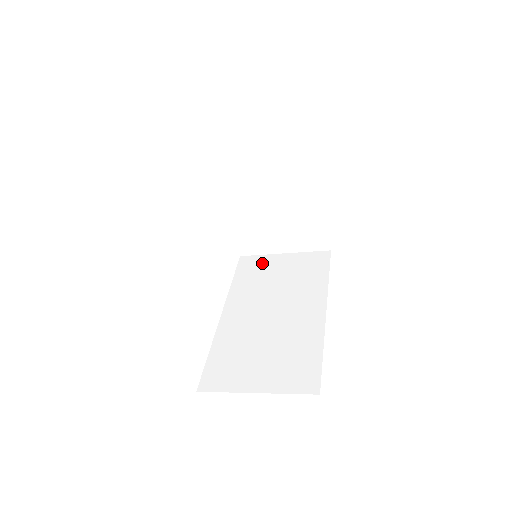
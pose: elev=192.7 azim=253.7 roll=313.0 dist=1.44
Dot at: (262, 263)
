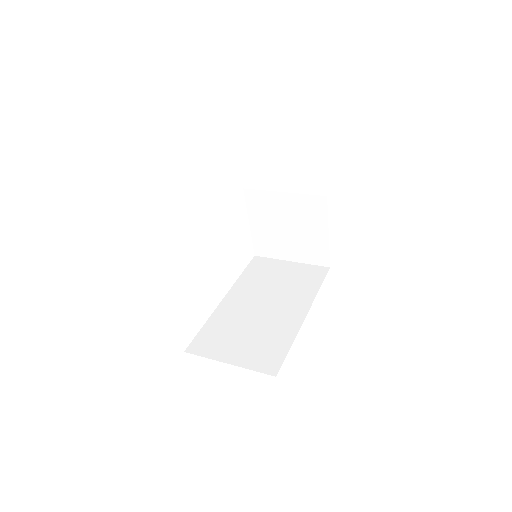
Dot at: (270, 265)
